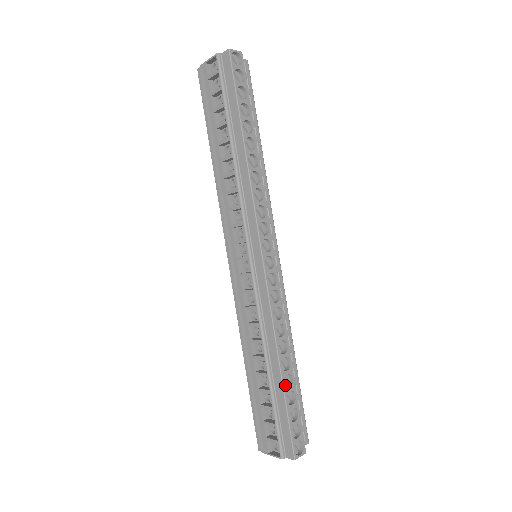
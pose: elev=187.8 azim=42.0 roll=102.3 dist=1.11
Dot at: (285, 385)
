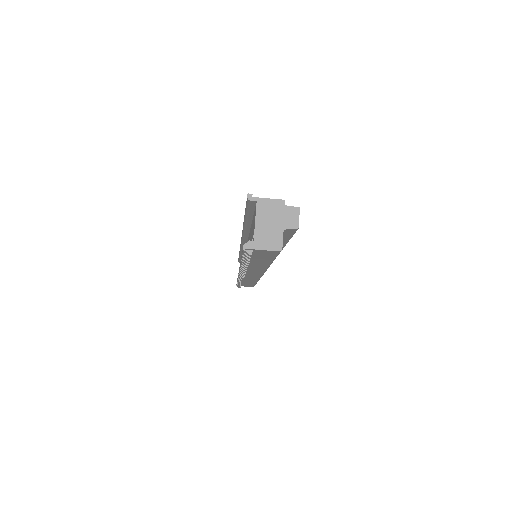
Dot at: occluded
